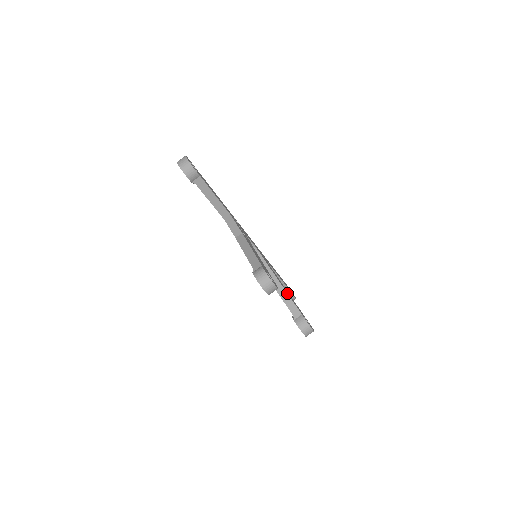
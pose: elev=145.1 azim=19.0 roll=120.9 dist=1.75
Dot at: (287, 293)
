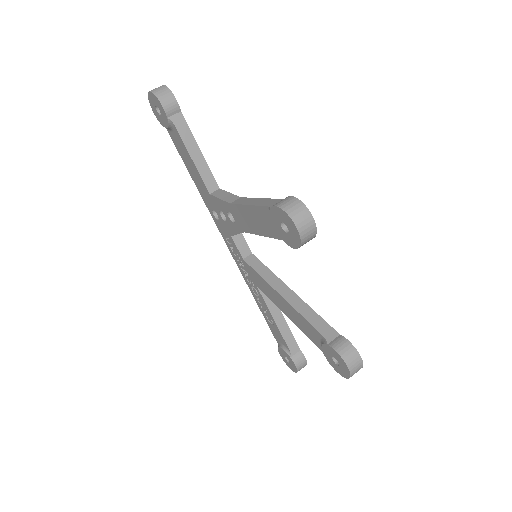
Dot at: (310, 307)
